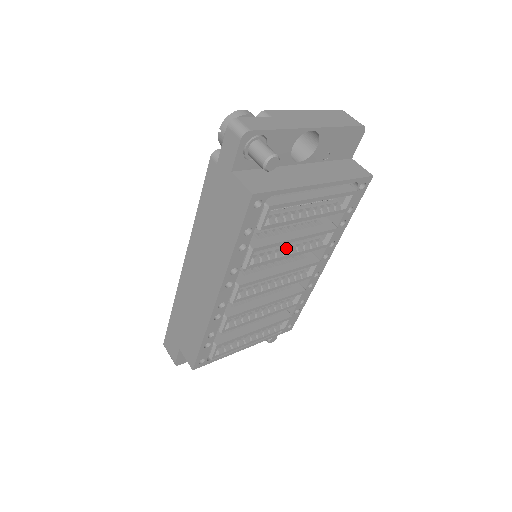
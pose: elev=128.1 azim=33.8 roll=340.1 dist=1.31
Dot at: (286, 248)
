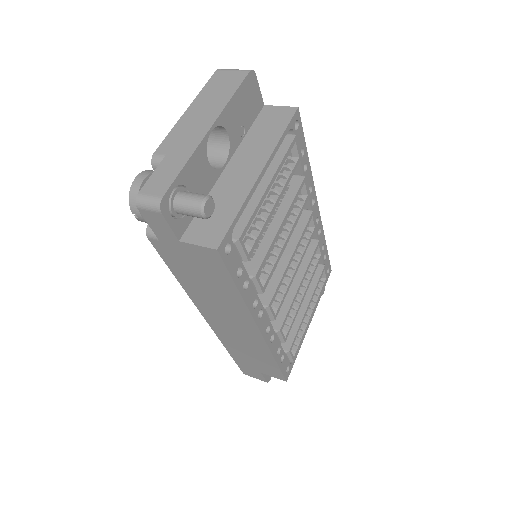
Dot at: (278, 237)
